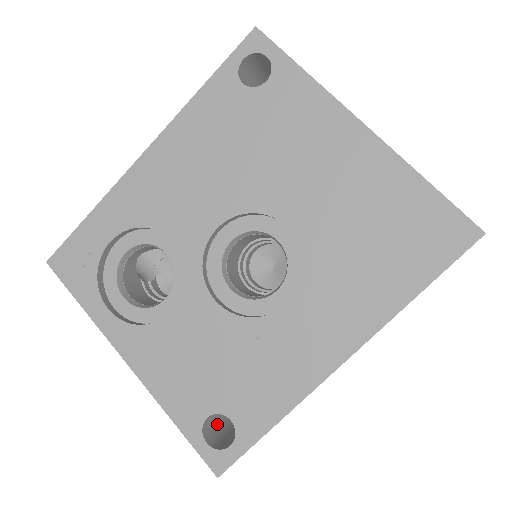
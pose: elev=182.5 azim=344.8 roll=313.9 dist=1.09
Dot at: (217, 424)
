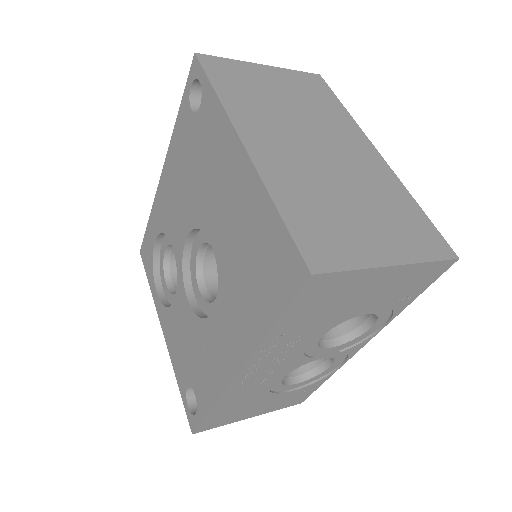
Dot at: occluded
